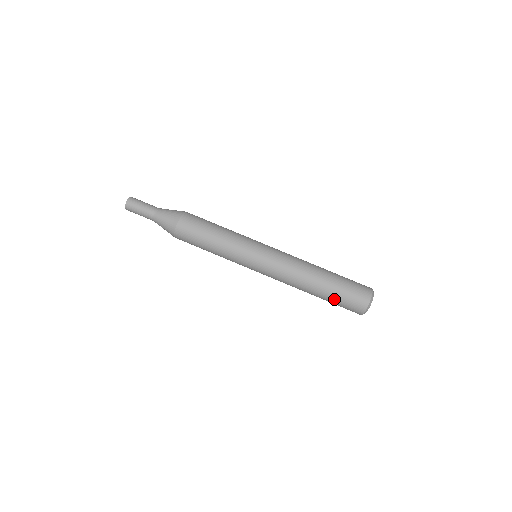
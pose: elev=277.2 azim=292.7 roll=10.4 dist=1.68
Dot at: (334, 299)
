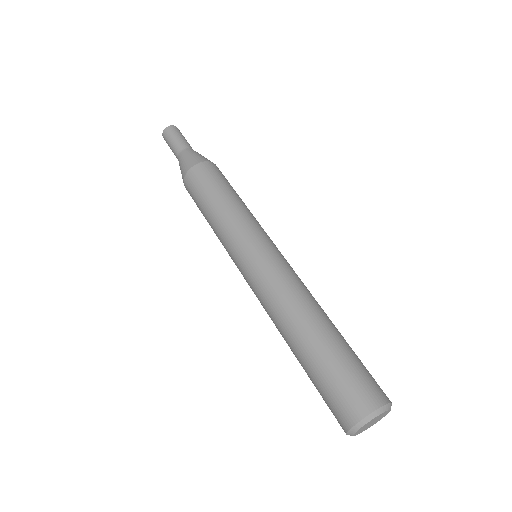
Dot at: (313, 377)
